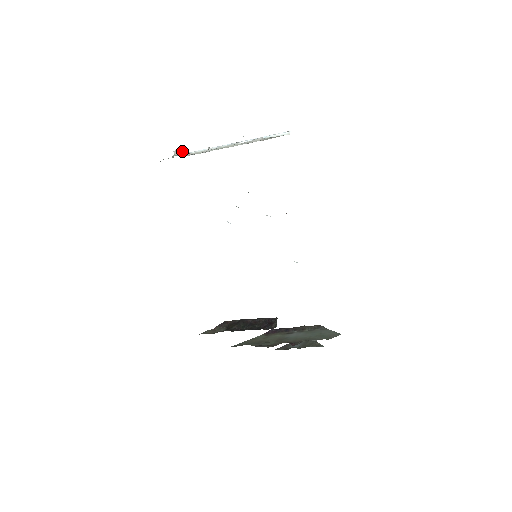
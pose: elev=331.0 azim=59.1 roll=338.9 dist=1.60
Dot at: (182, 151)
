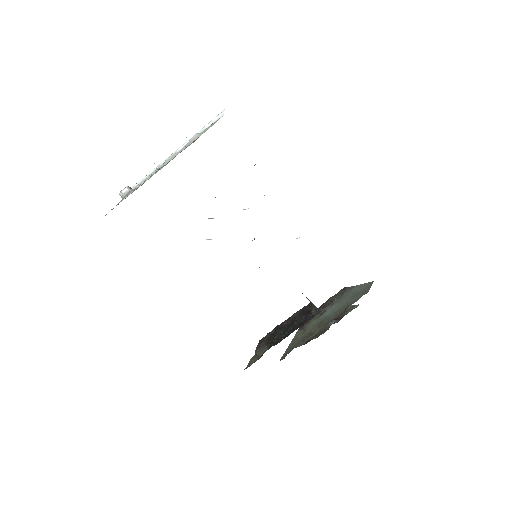
Dot at: (129, 188)
